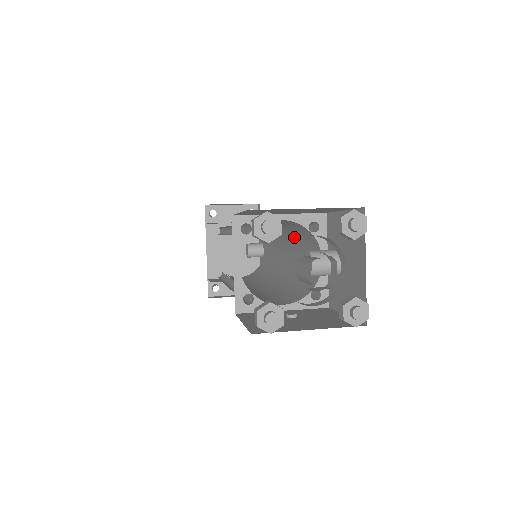
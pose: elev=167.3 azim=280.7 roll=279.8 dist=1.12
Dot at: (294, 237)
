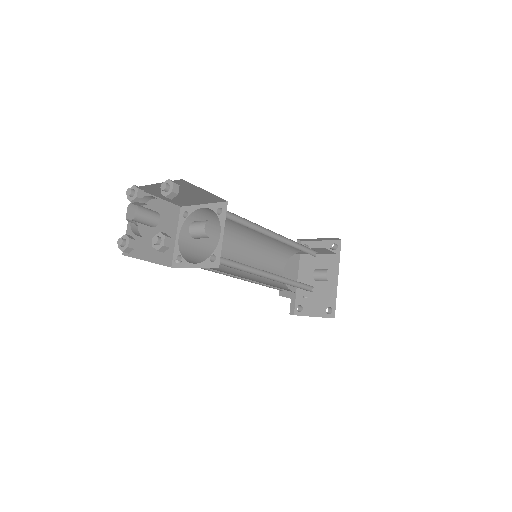
Dot at: occluded
